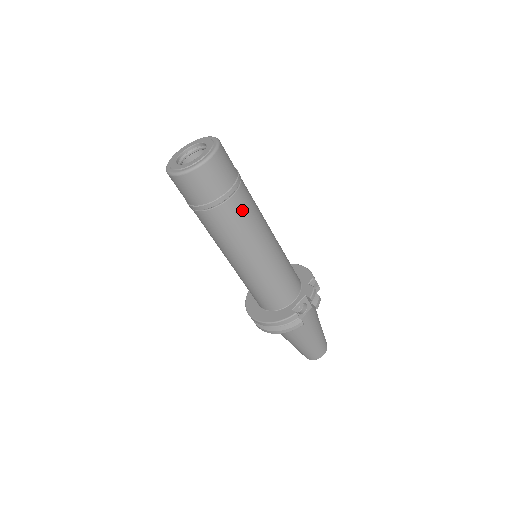
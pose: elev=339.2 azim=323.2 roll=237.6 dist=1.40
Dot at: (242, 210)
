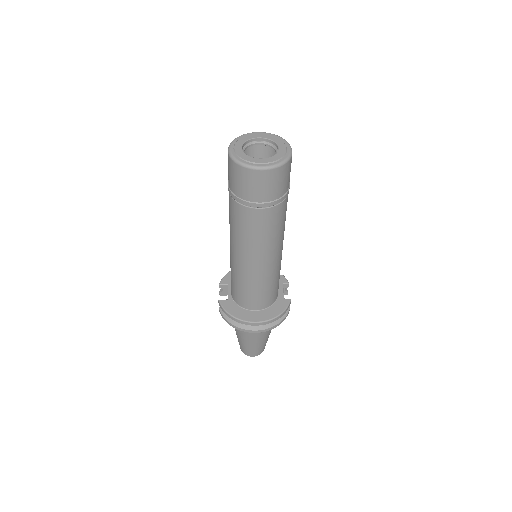
Dot at: occluded
